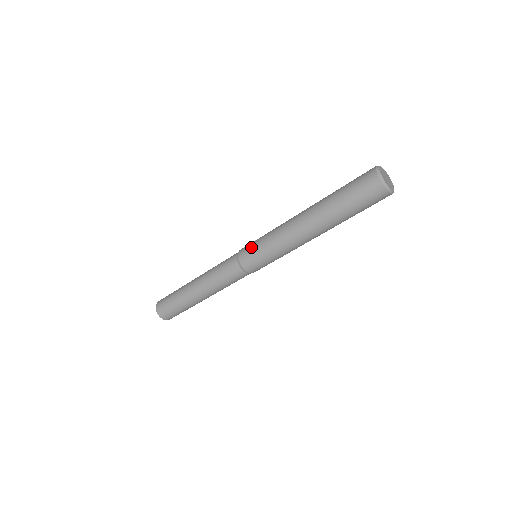
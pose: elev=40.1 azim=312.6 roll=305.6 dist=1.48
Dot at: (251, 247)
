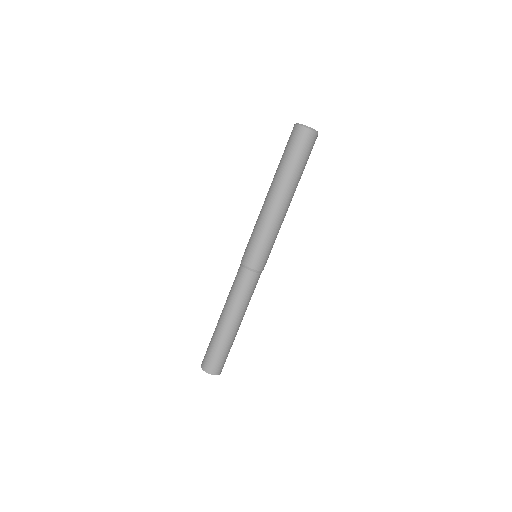
Dot at: (247, 248)
